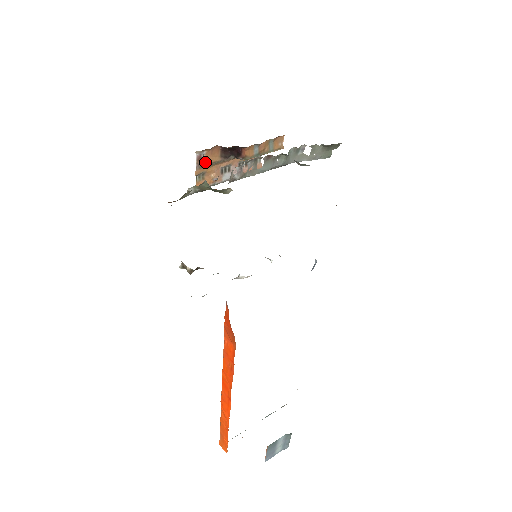
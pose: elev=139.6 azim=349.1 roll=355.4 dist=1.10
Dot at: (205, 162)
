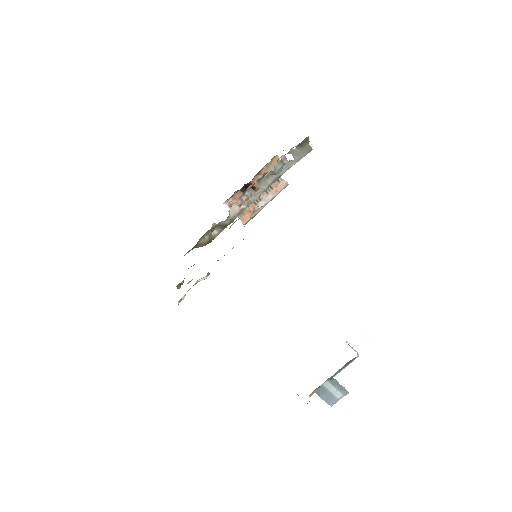
Dot at: occluded
